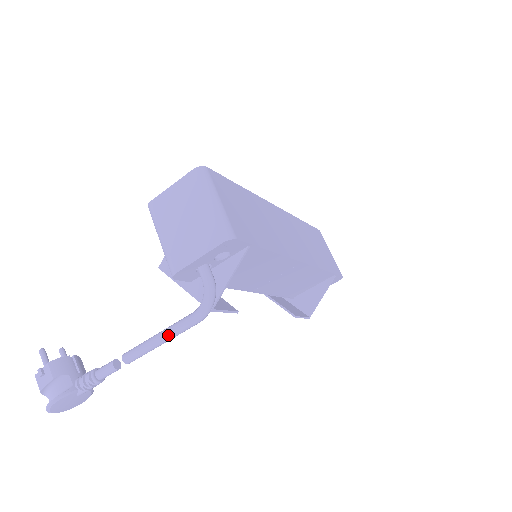
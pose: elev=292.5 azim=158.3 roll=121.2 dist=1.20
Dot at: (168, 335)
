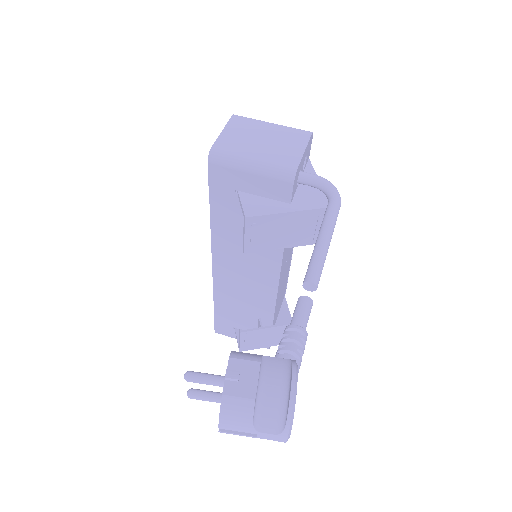
Dot at: (331, 227)
